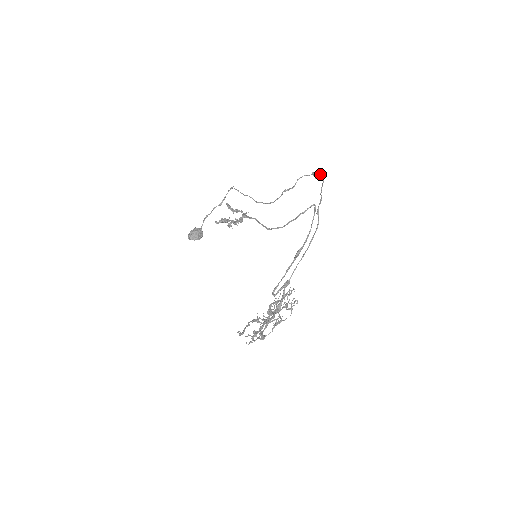
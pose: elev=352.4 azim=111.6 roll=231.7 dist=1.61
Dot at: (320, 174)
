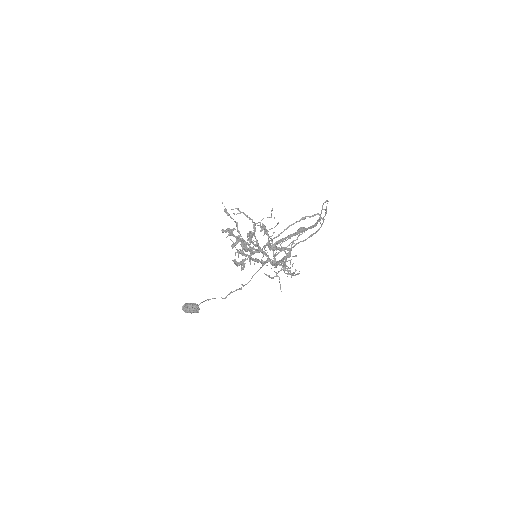
Dot at: (325, 202)
